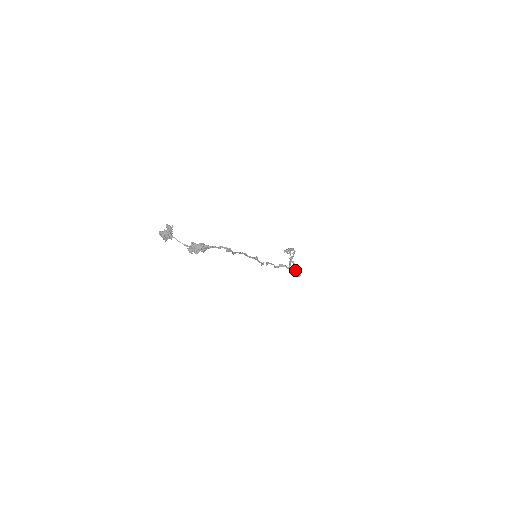
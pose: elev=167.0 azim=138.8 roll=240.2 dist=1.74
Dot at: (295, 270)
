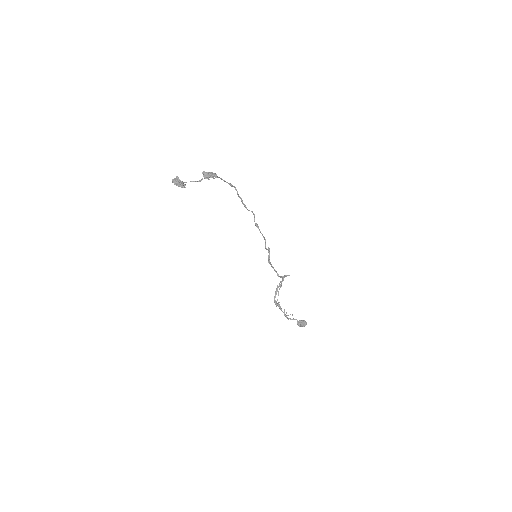
Dot at: (298, 325)
